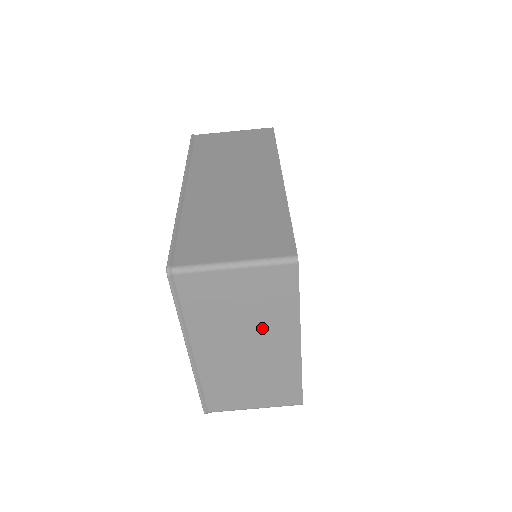
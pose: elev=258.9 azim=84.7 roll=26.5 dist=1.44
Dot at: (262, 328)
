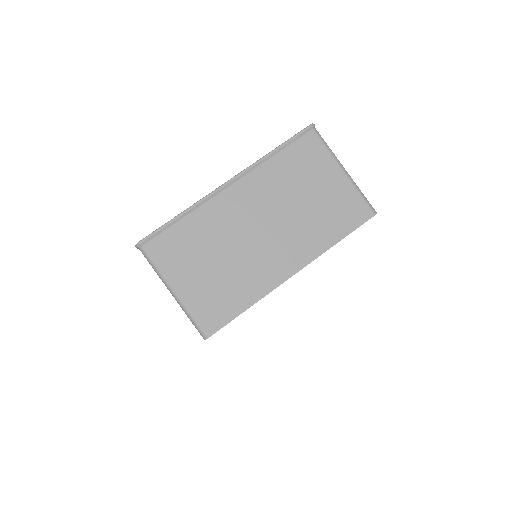
Dot at: (294, 228)
